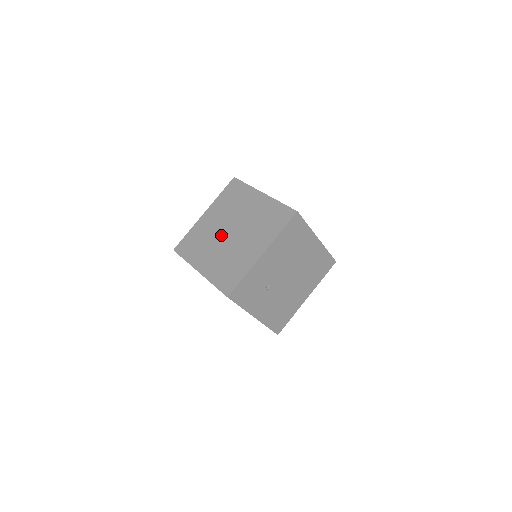
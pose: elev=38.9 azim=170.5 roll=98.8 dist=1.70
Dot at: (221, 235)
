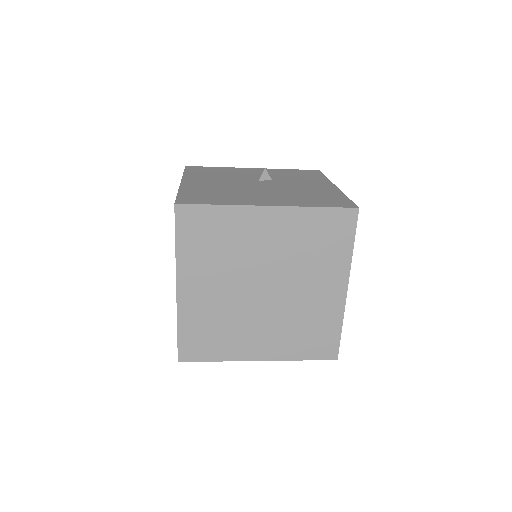
Dot at: (250, 302)
